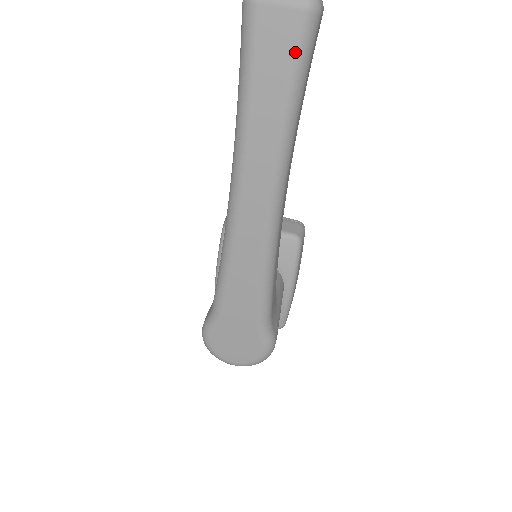
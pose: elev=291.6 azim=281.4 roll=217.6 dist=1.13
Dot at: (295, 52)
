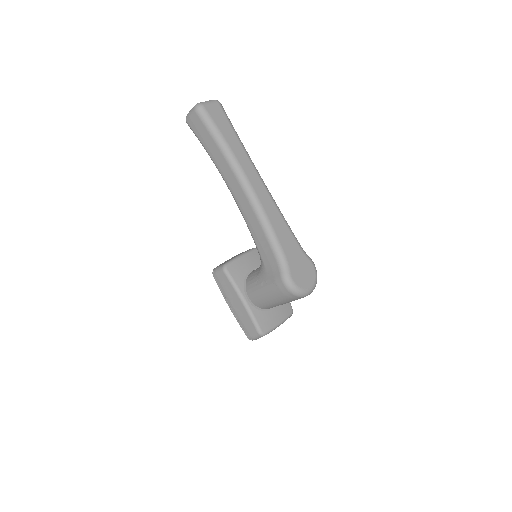
Dot at: (226, 117)
